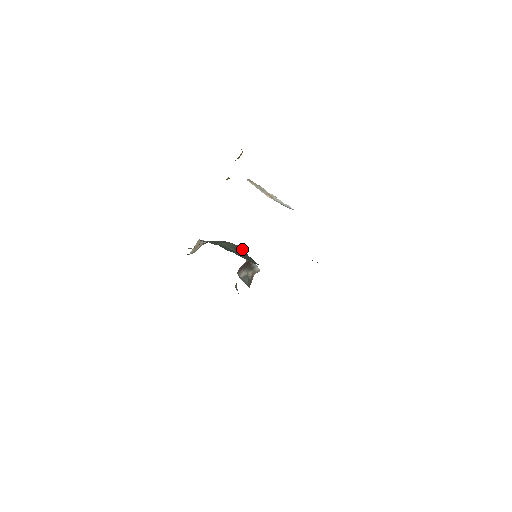
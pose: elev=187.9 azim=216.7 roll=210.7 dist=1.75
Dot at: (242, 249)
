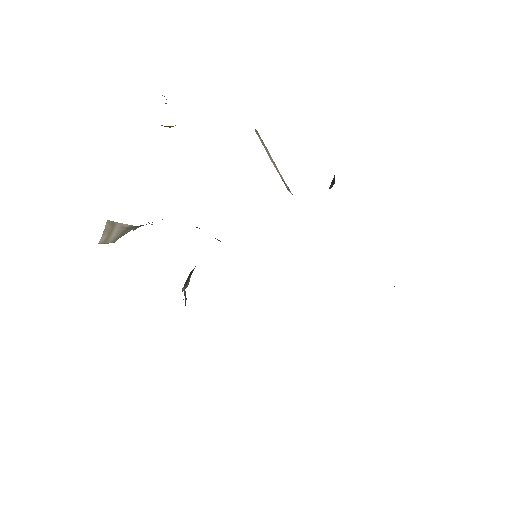
Dot at: occluded
